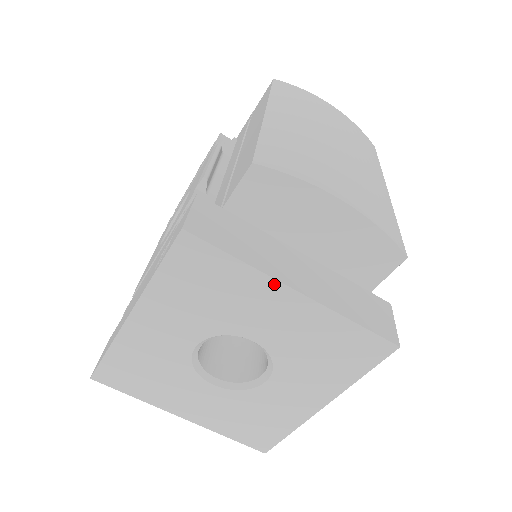
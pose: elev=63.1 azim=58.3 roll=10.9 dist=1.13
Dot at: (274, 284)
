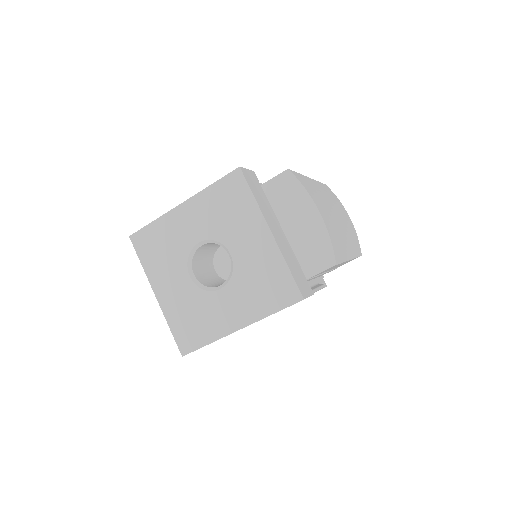
Dot at: (262, 220)
